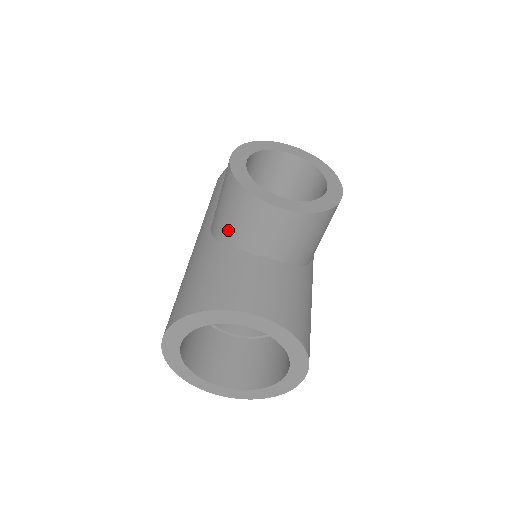
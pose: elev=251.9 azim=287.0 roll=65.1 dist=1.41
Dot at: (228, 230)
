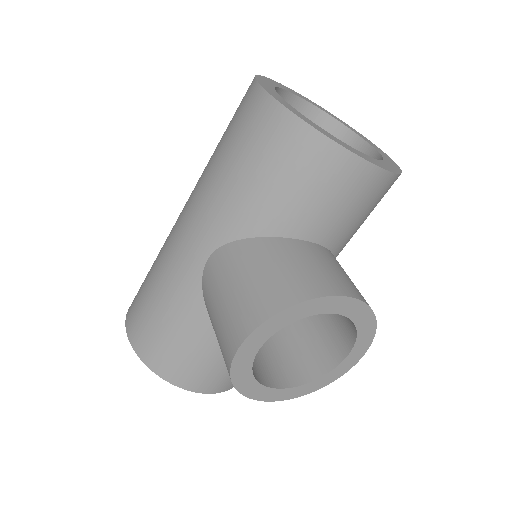
Dot at: occluded
